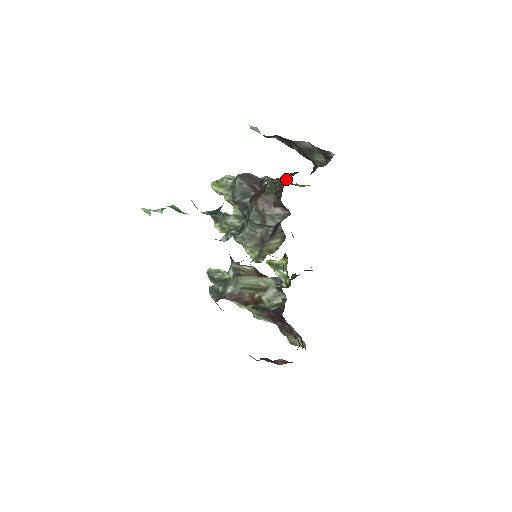
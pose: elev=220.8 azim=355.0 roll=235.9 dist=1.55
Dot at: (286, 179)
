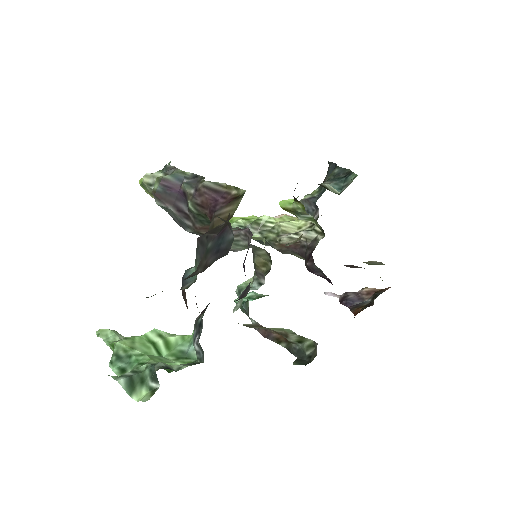
Dot at: occluded
